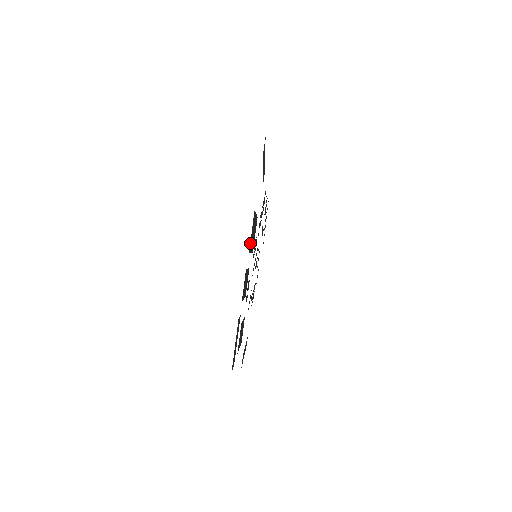
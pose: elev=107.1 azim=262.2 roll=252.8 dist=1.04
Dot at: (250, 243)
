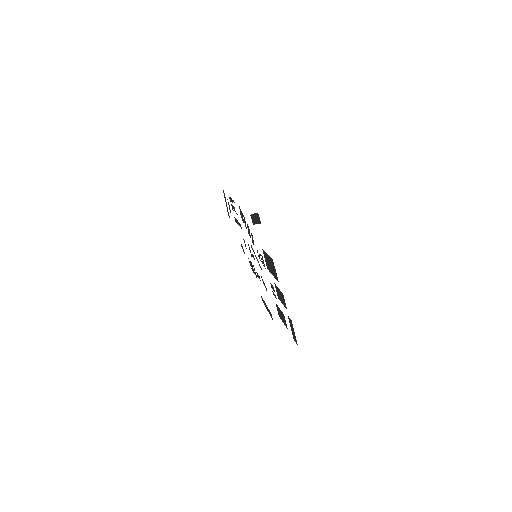
Dot at: (277, 277)
